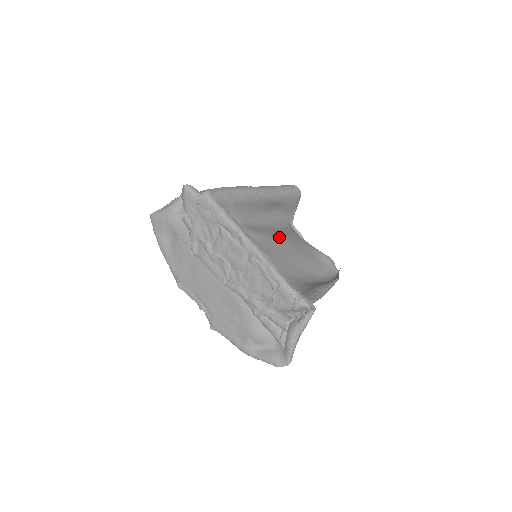
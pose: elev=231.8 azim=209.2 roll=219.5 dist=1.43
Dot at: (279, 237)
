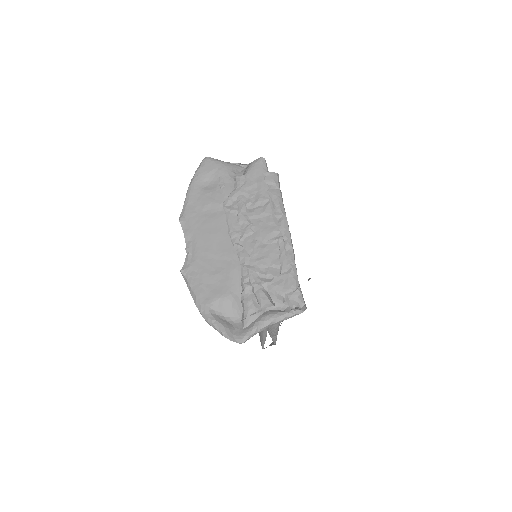
Dot at: occluded
